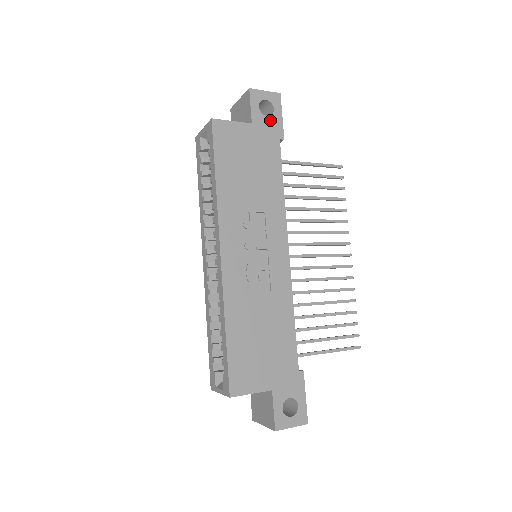
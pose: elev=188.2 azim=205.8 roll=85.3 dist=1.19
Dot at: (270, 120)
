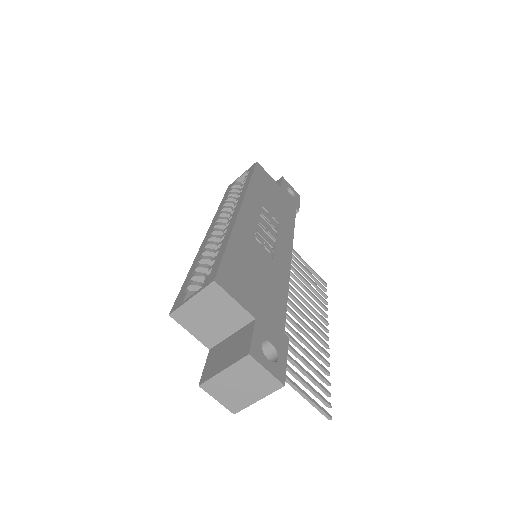
Dot at: (292, 197)
